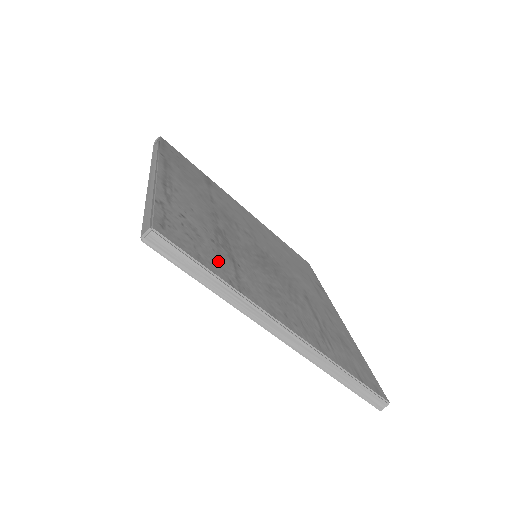
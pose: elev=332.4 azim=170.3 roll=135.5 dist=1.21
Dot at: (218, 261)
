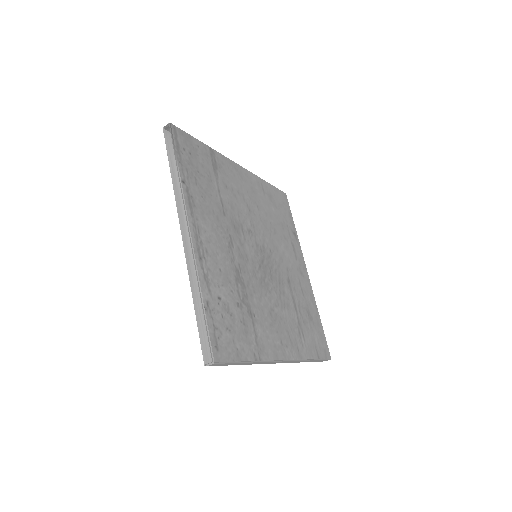
Dot at: (245, 336)
